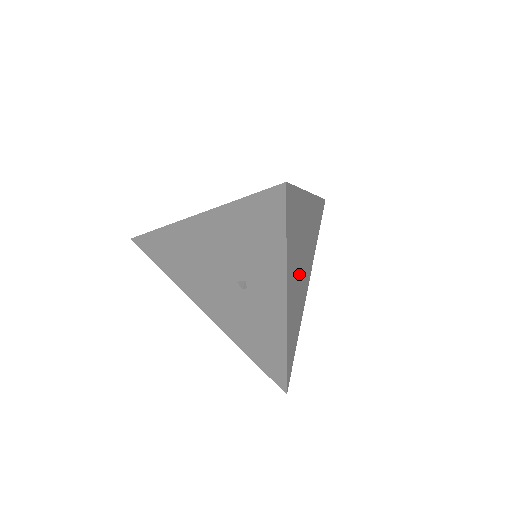
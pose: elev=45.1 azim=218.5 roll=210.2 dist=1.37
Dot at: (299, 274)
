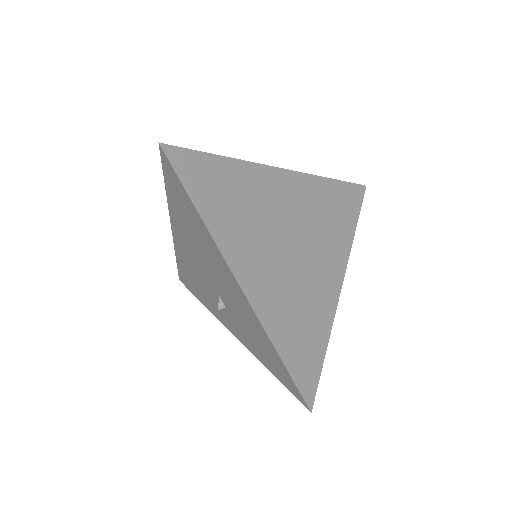
Dot at: occluded
